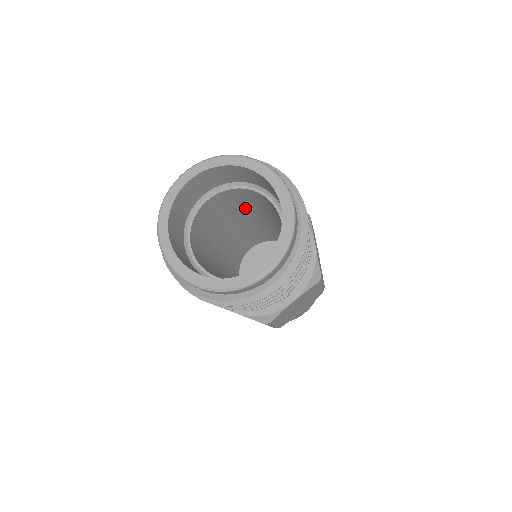
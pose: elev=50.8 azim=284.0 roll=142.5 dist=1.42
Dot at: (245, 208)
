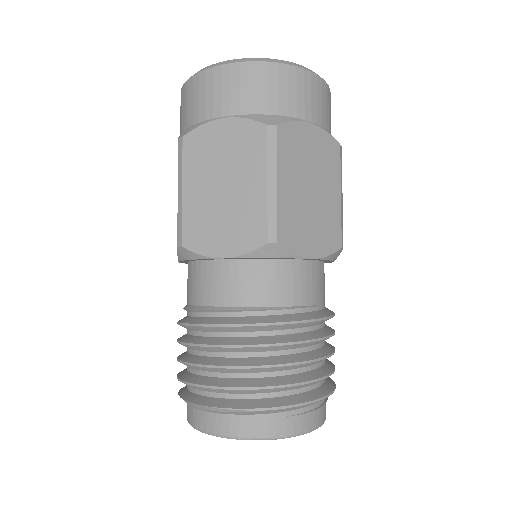
Dot at: occluded
